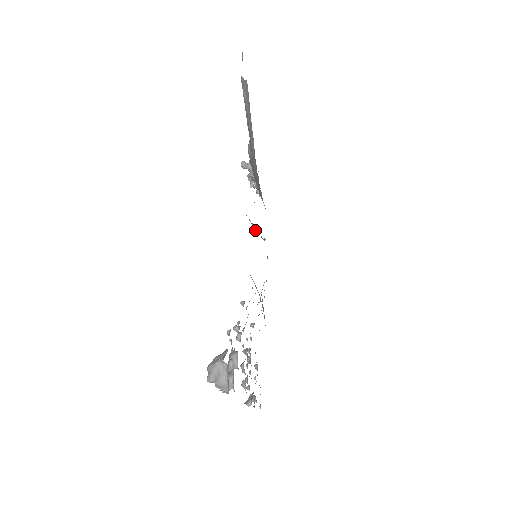
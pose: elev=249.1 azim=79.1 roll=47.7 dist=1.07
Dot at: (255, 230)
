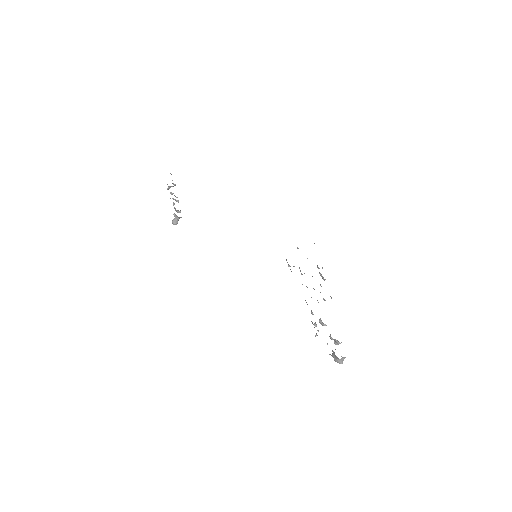
Dot at: occluded
